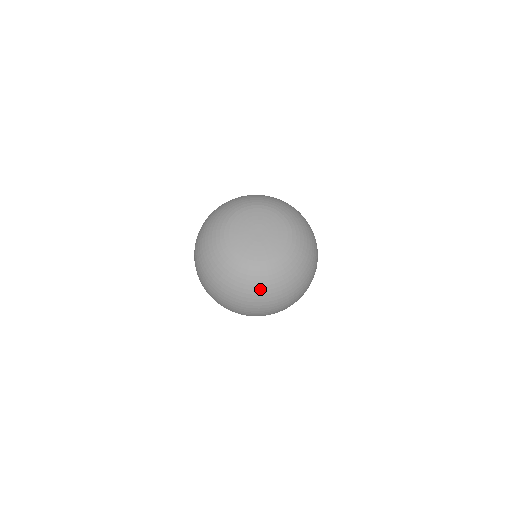
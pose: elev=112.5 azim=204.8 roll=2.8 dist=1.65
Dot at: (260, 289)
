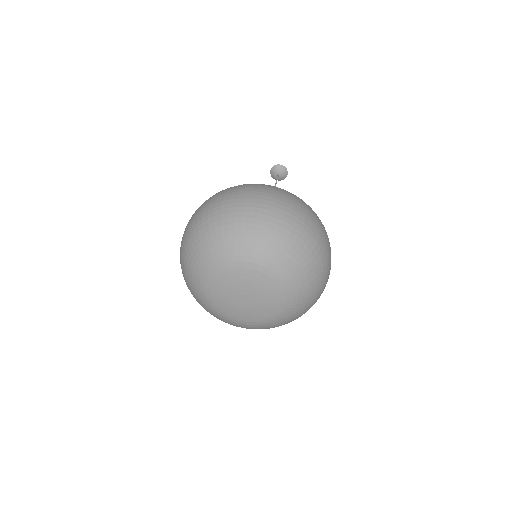
Dot at: occluded
